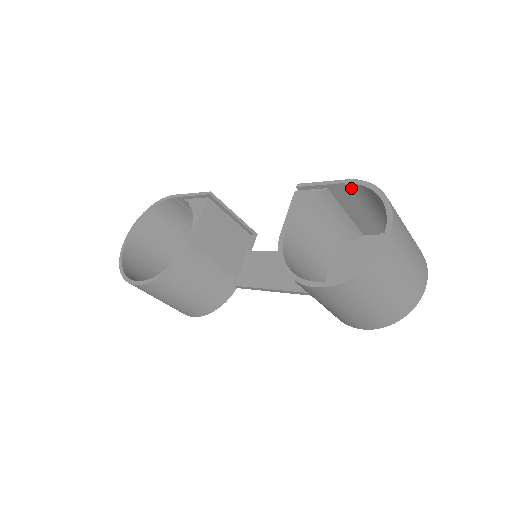
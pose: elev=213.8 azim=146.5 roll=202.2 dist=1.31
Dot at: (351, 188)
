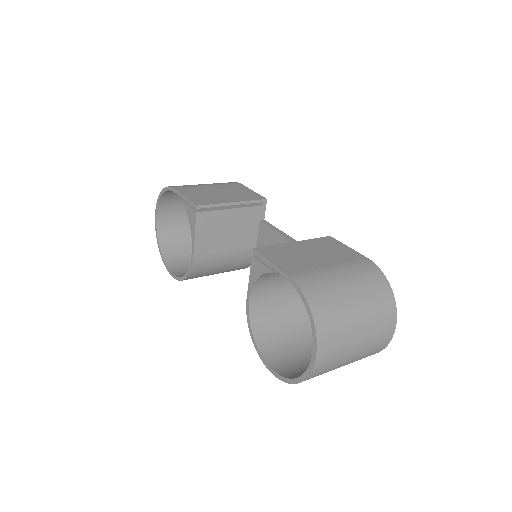
Dot at: occluded
